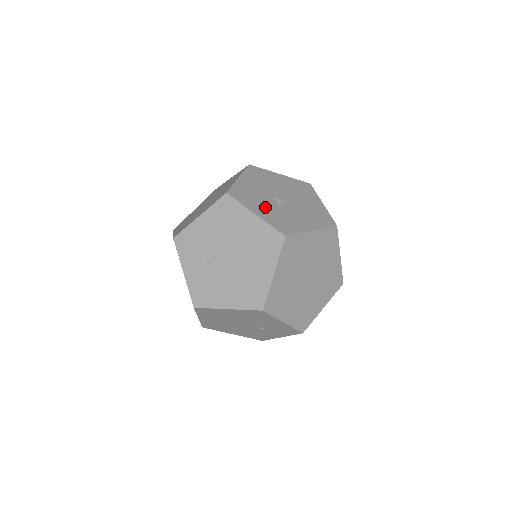
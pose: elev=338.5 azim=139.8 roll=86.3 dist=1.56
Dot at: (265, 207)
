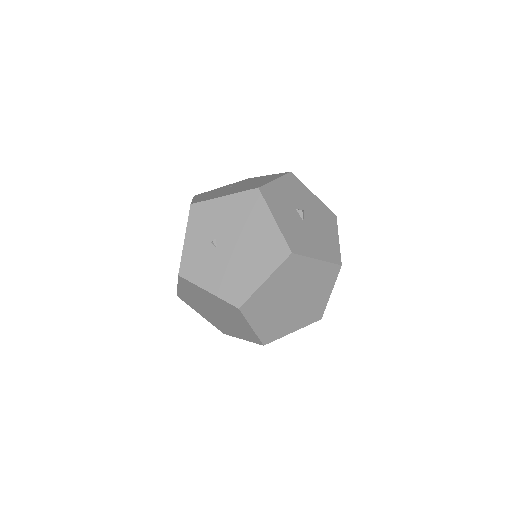
Dot at: (287, 193)
